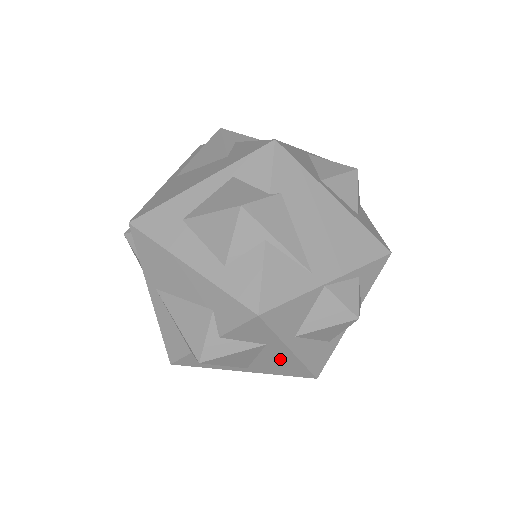
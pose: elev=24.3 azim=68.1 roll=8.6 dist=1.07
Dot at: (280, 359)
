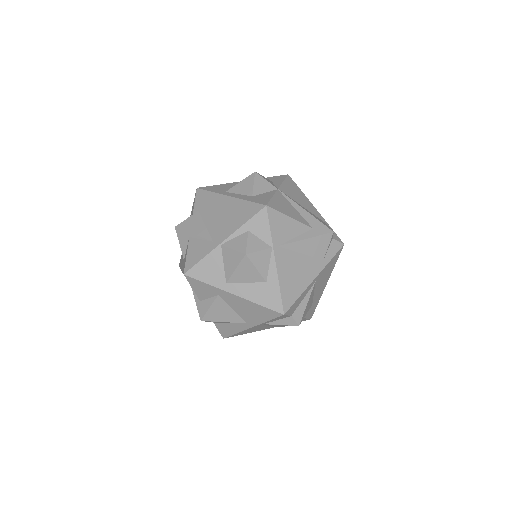
Dot at: (242, 305)
